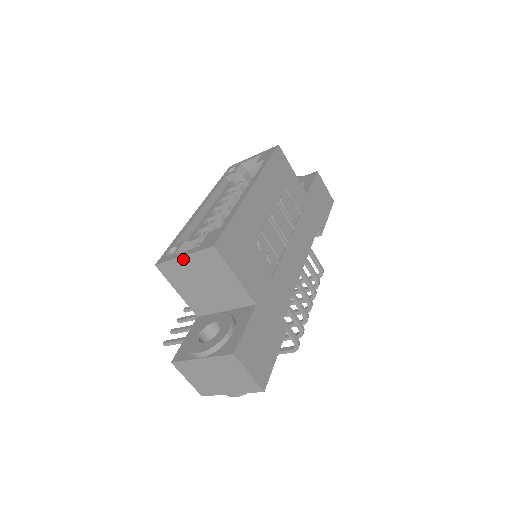
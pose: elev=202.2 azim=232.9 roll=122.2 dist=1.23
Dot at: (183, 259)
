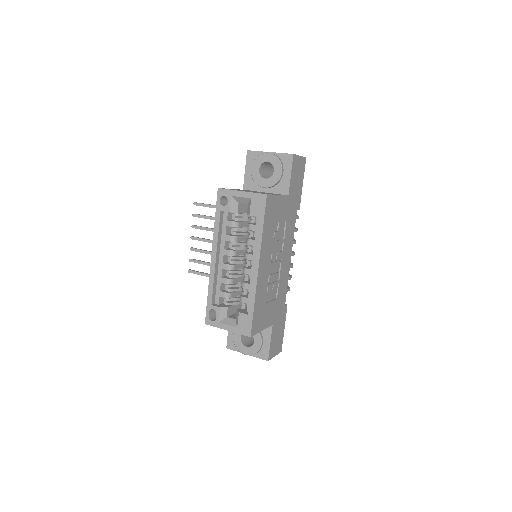
Dot at: (227, 329)
